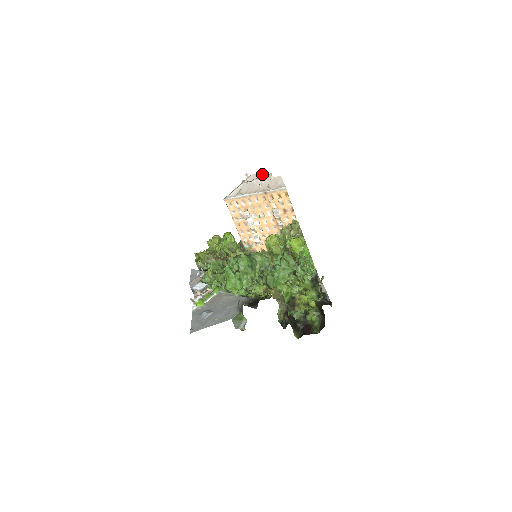
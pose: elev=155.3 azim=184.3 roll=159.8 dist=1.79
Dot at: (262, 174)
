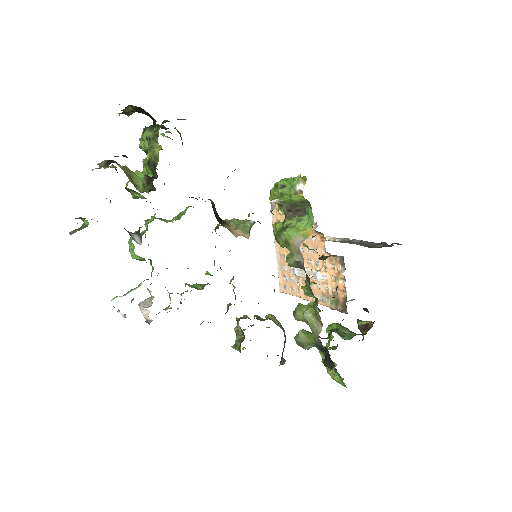
Dot at: occluded
